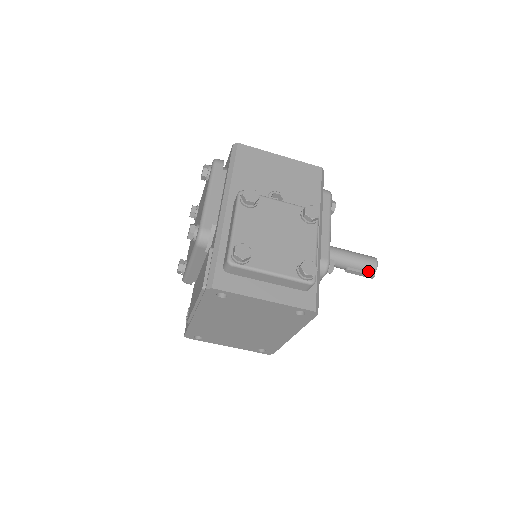
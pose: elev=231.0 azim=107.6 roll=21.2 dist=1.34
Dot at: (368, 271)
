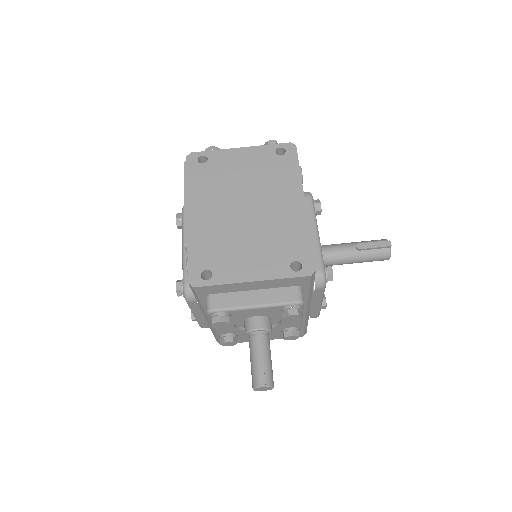
Dot at: (380, 242)
